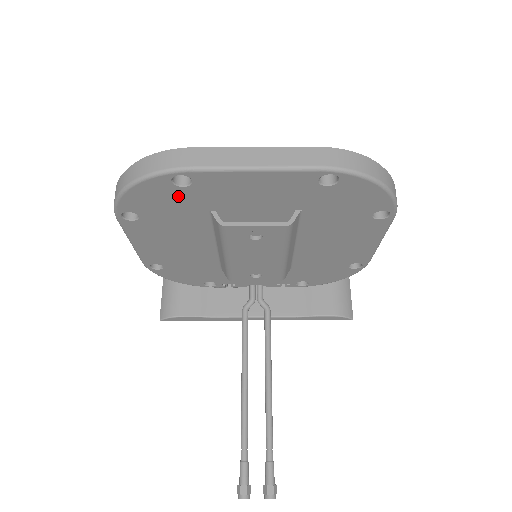
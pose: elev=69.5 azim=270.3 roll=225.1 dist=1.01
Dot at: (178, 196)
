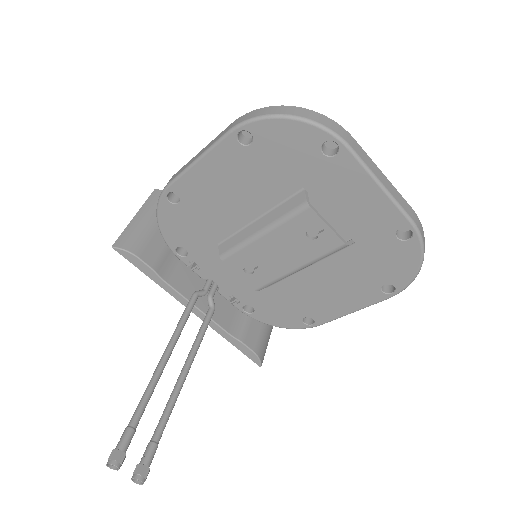
Dot at: (306, 157)
